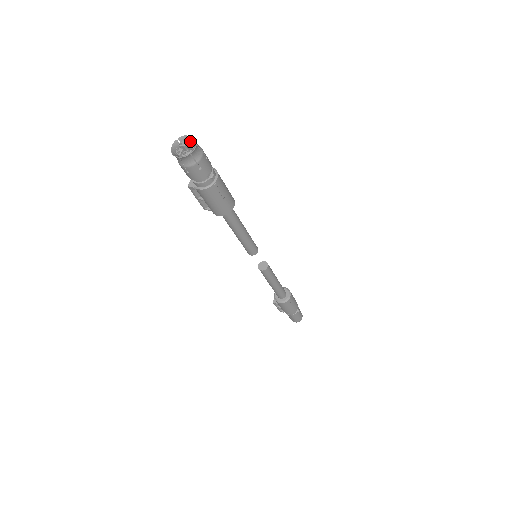
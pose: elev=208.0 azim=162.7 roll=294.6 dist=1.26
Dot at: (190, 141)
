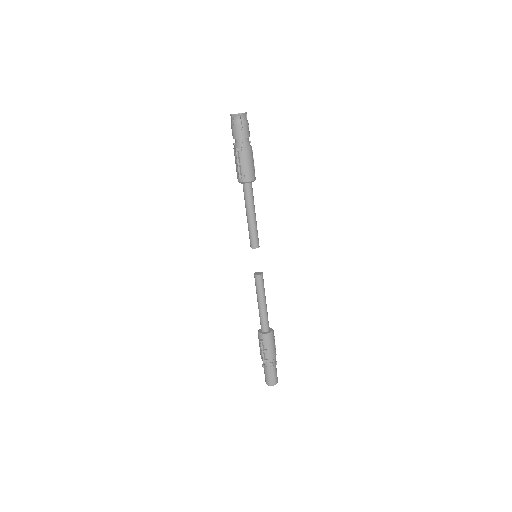
Dot at: occluded
